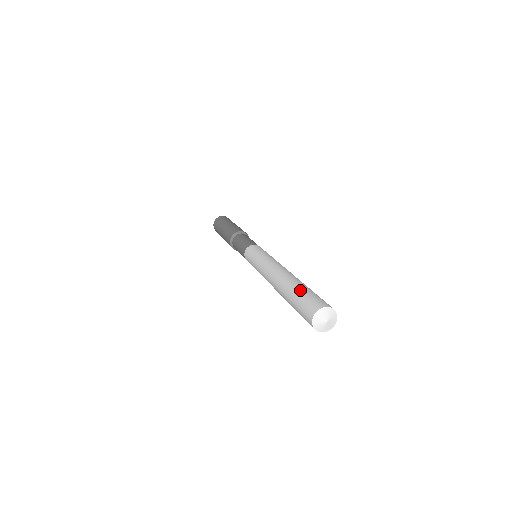
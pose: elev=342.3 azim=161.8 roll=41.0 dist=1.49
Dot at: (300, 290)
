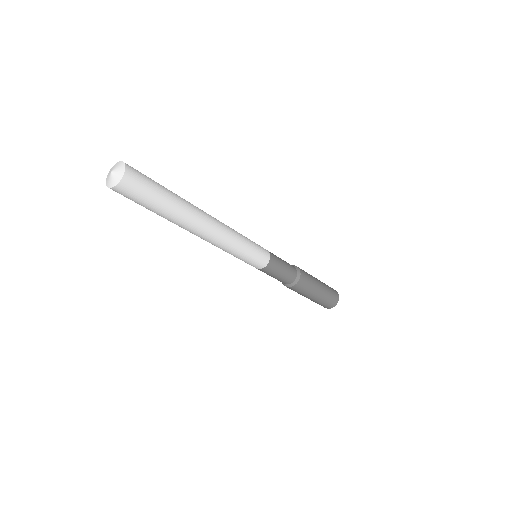
Dot at: occluded
